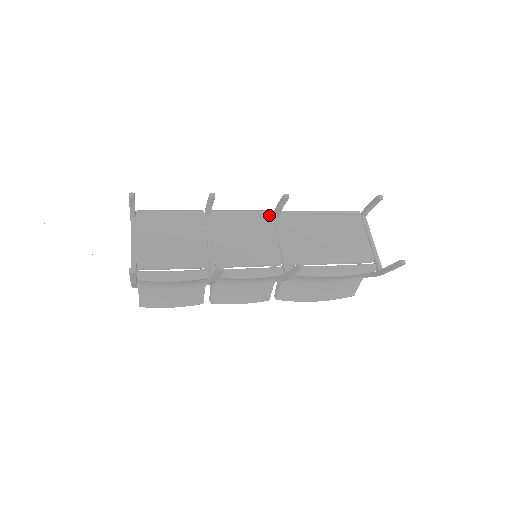
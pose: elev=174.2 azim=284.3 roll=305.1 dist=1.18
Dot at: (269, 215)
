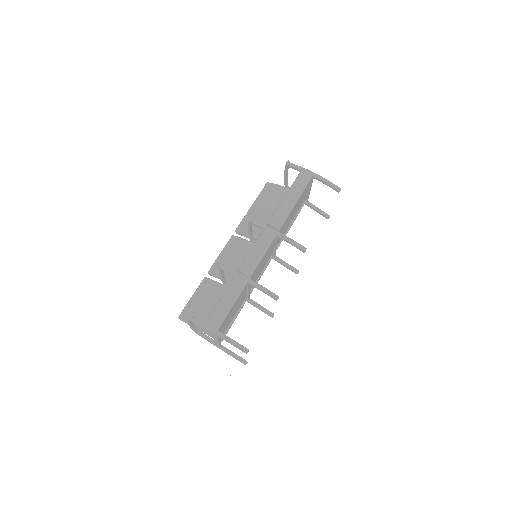
Dot at: occluded
